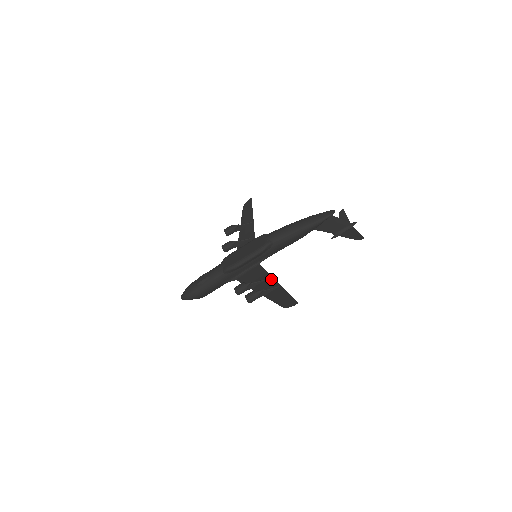
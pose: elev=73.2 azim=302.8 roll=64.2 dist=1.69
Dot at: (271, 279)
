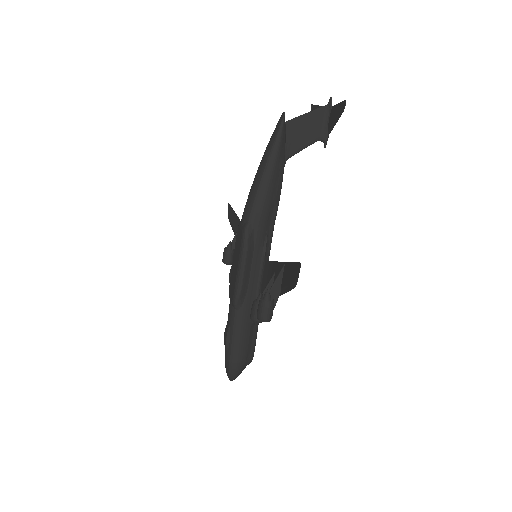
Dot at: (277, 266)
